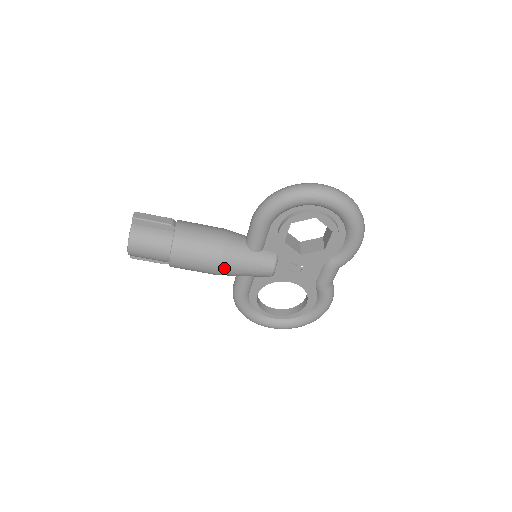
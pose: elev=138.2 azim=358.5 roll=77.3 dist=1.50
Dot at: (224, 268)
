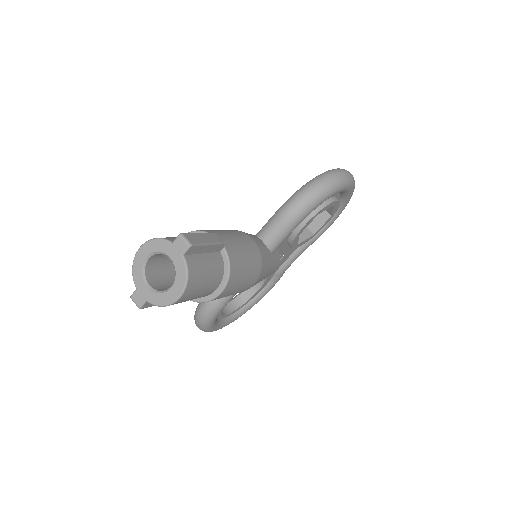
Dot at: (256, 283)
